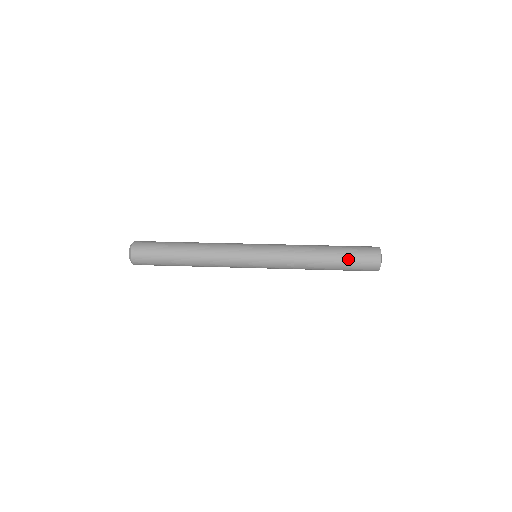
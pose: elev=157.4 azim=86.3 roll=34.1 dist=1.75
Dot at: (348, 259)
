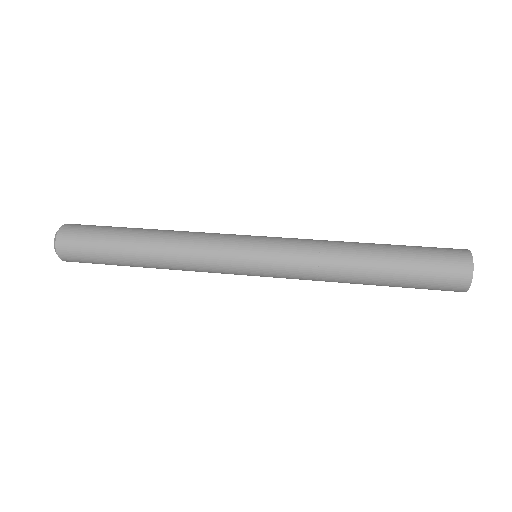
Dot at: (413, 260)
